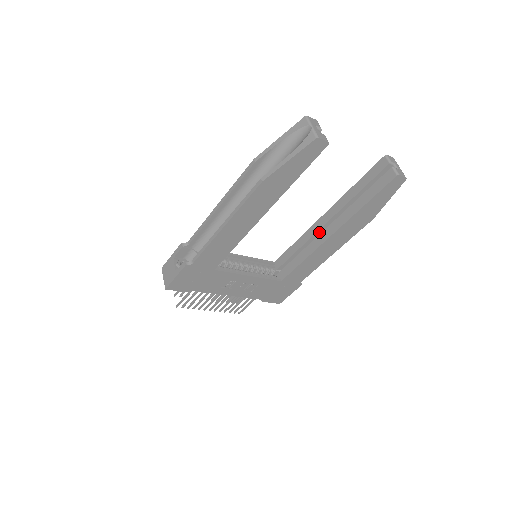
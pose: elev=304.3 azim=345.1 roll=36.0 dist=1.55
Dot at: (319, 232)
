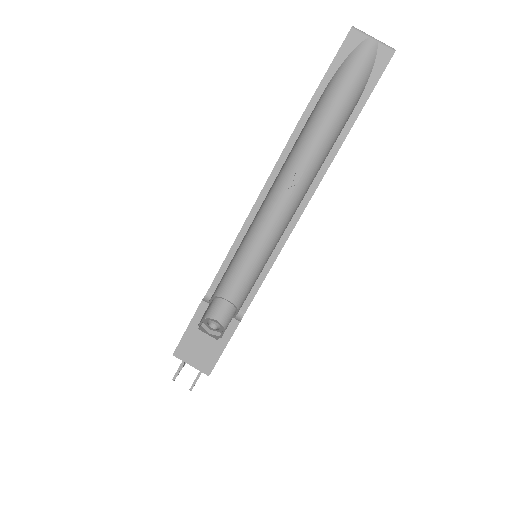
Dot at: occluded
